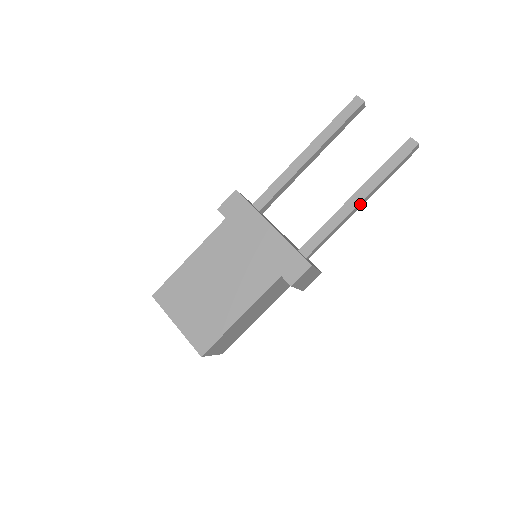
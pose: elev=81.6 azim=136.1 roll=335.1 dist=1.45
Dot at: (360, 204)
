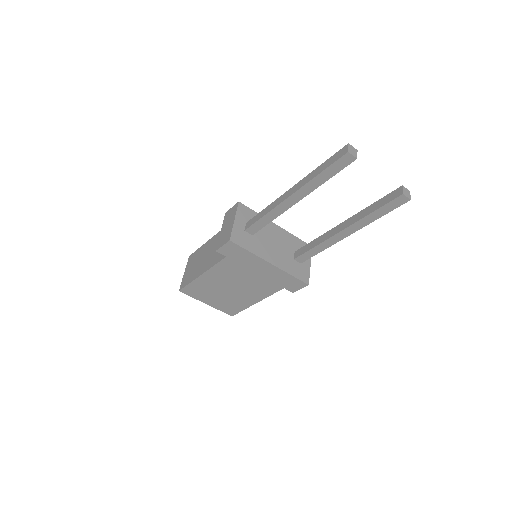
Dot at: (348, 233)
